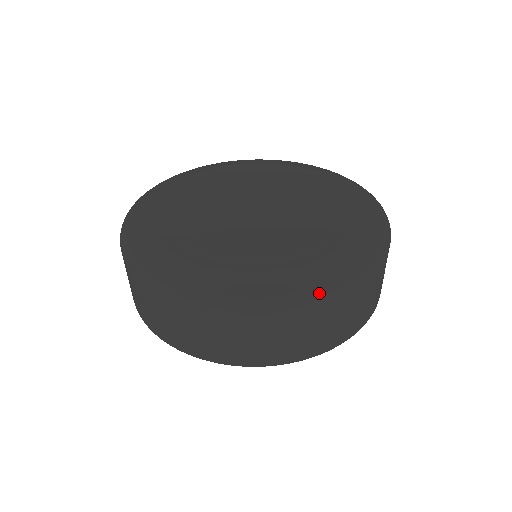
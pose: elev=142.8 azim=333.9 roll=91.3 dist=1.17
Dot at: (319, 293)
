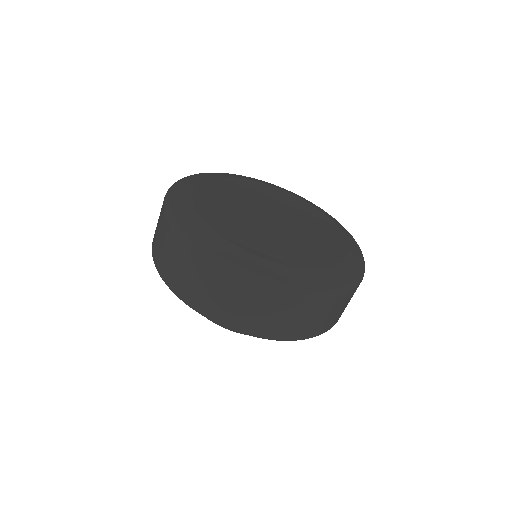
Dot at: (356, 282)
